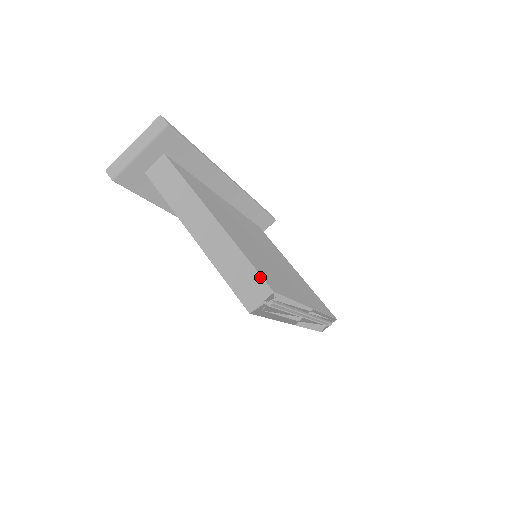
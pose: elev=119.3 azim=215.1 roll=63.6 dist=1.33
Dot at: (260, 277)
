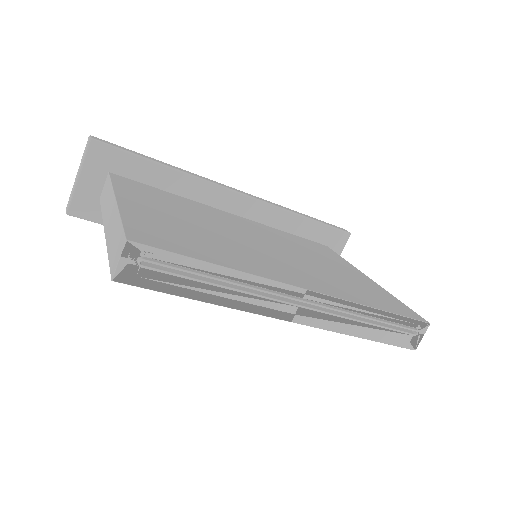
Dot at: (122, 231)
